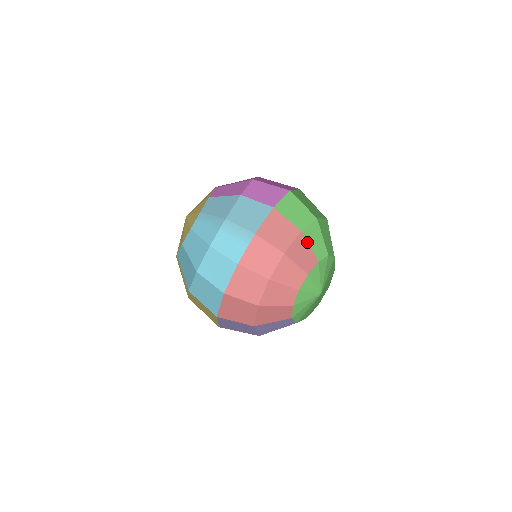
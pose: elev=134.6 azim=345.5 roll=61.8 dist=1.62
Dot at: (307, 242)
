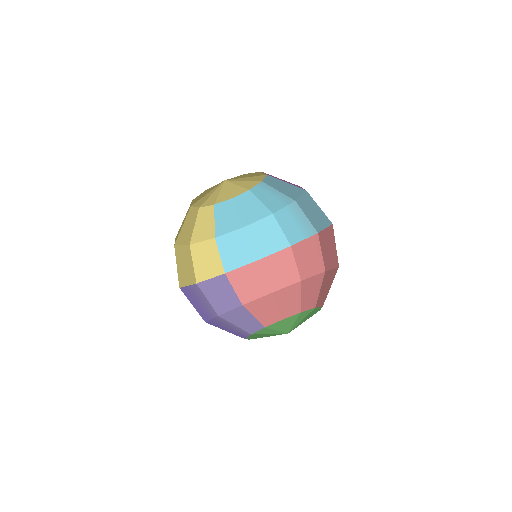
Dot at: occluded
